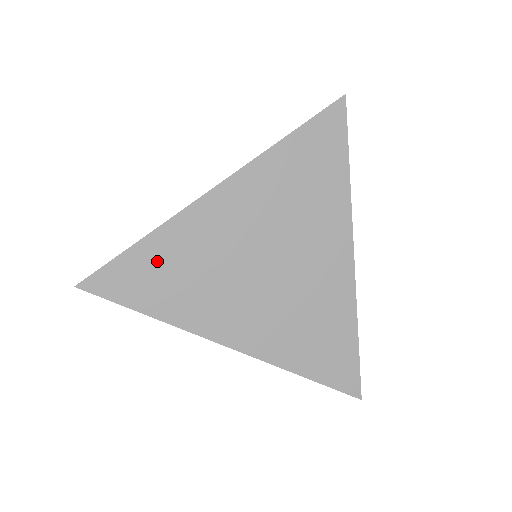
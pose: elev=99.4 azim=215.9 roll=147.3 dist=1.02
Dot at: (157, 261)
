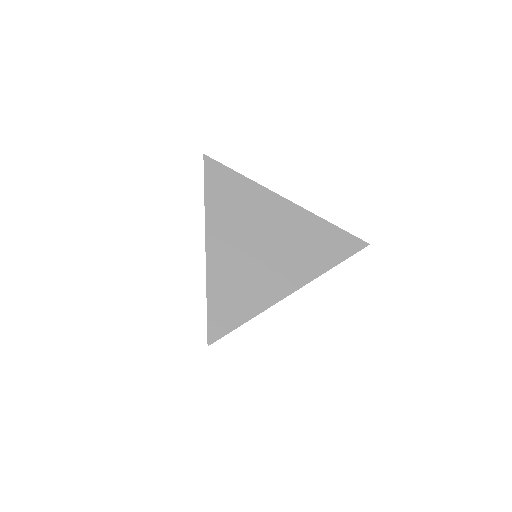
Dot at: (236, 187)
